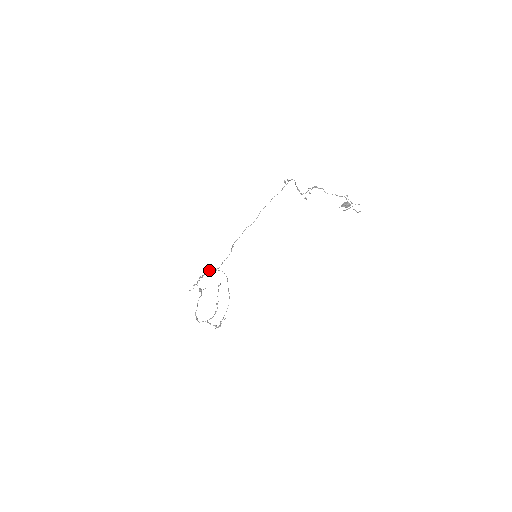
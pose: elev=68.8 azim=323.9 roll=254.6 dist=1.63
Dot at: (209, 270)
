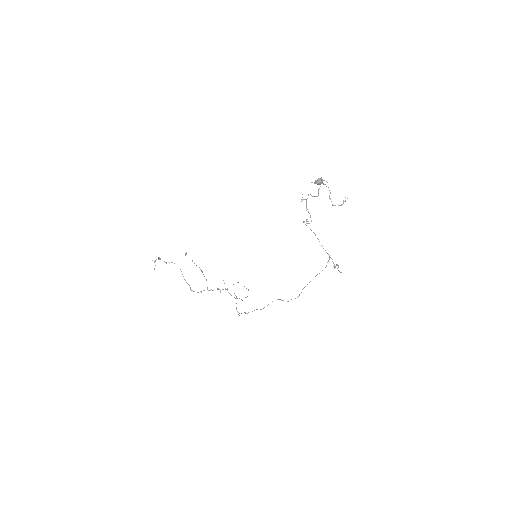
Dot at: (236, 298)
